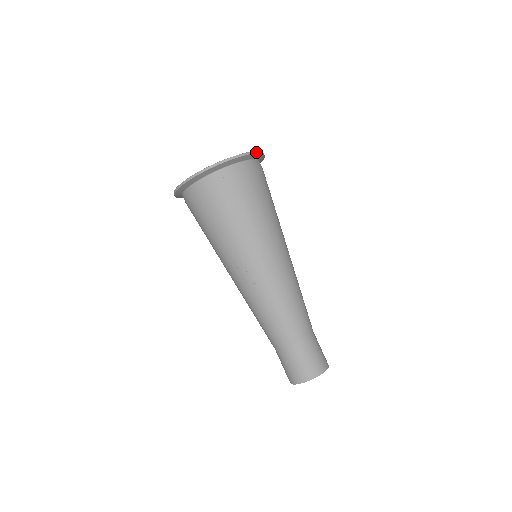
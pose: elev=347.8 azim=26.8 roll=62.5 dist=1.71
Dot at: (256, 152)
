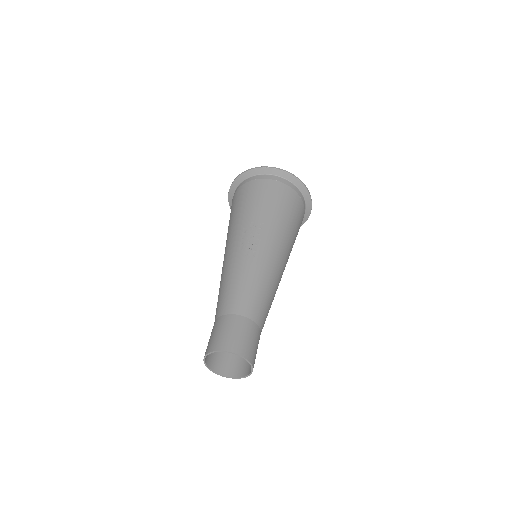
Dot at: (311, 200)
